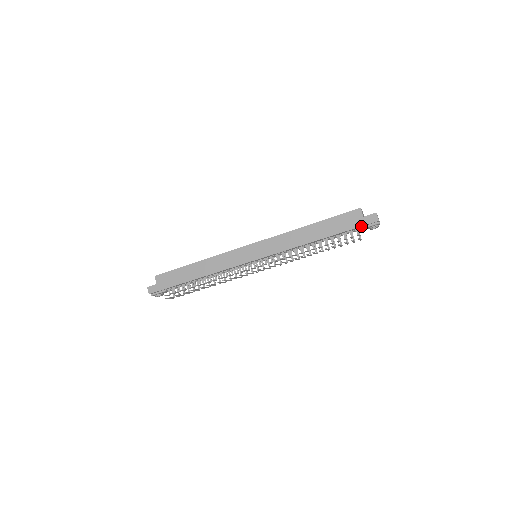
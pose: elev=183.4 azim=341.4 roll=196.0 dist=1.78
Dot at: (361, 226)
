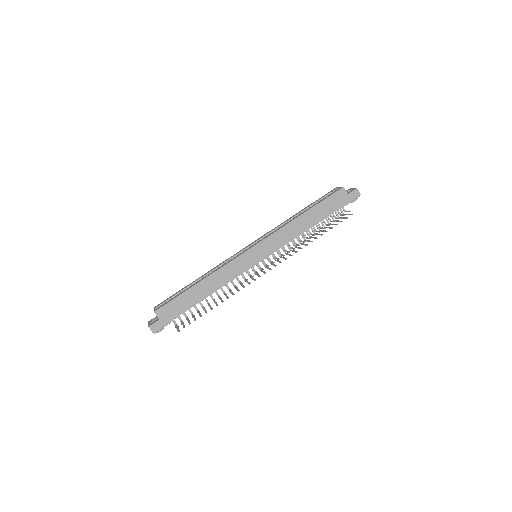
Dot at: (347, 203)
